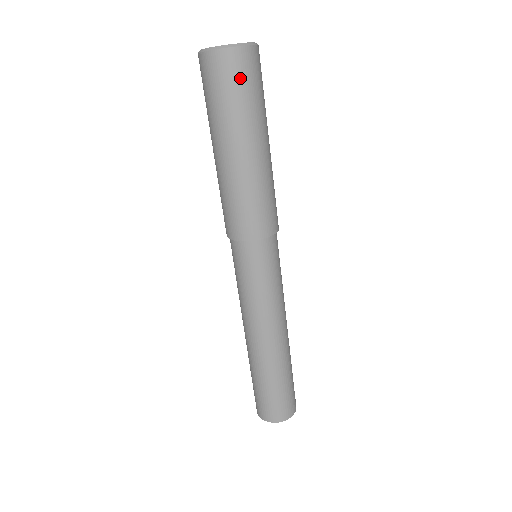
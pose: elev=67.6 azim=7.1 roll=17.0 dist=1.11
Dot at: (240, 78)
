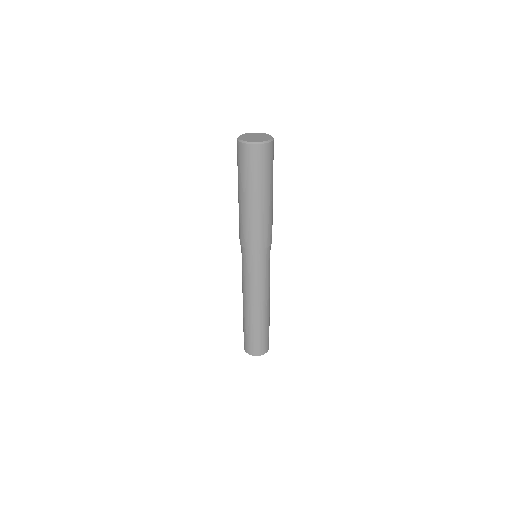
Dot at: (268, 159)
